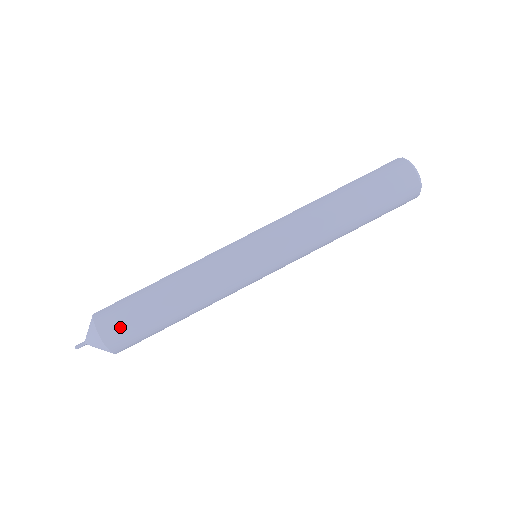
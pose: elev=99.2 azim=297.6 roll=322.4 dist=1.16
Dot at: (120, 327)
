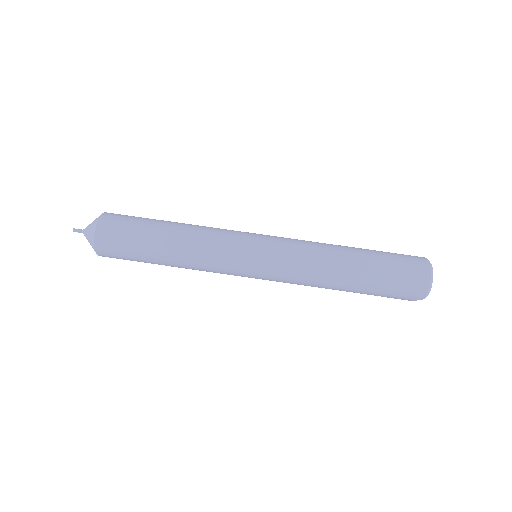
Dot at: (120, 218)
